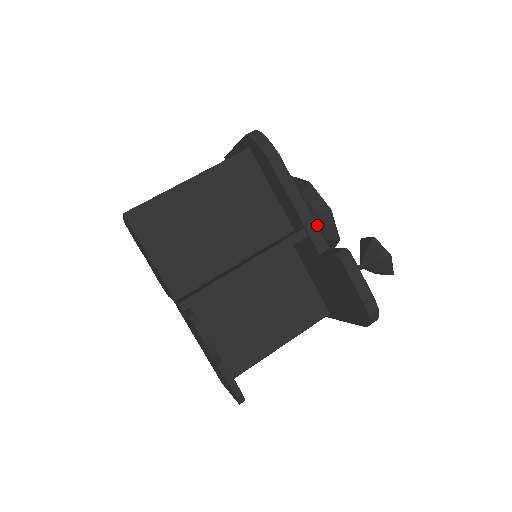
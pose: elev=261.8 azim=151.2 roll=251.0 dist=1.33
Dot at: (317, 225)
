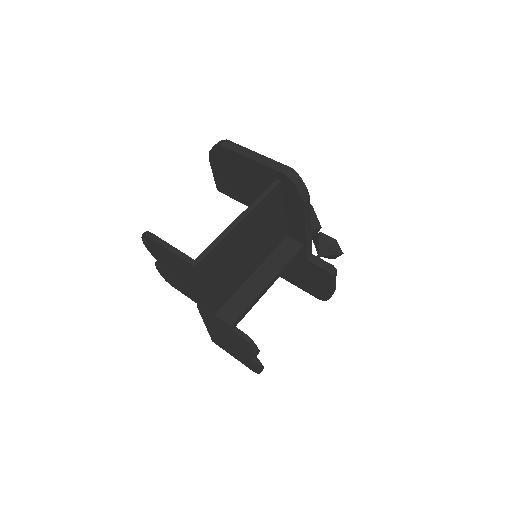
Dot at: occluded
